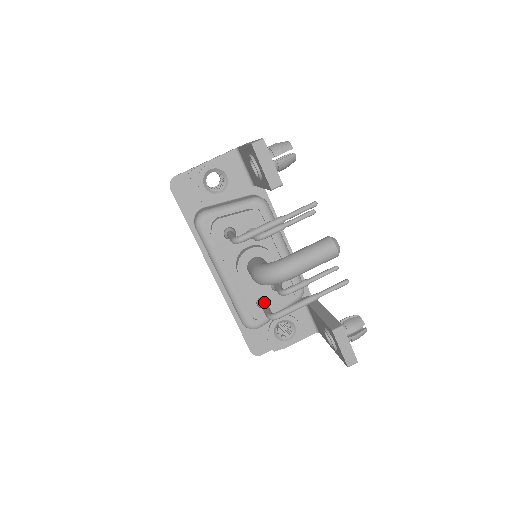
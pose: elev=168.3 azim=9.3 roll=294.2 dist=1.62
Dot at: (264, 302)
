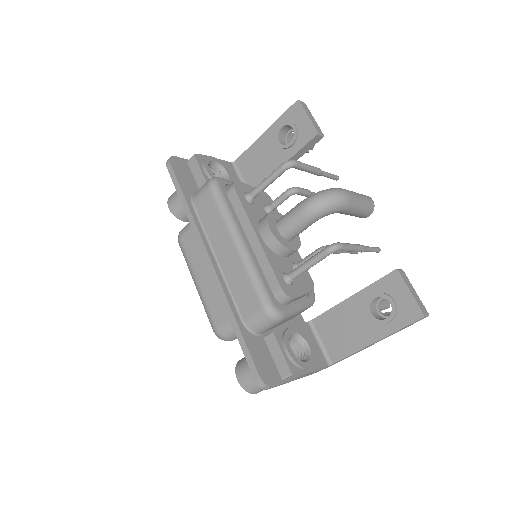
Dot at: (296, 269)
